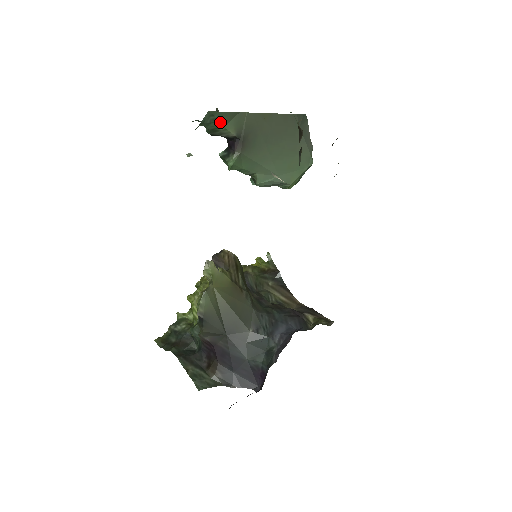
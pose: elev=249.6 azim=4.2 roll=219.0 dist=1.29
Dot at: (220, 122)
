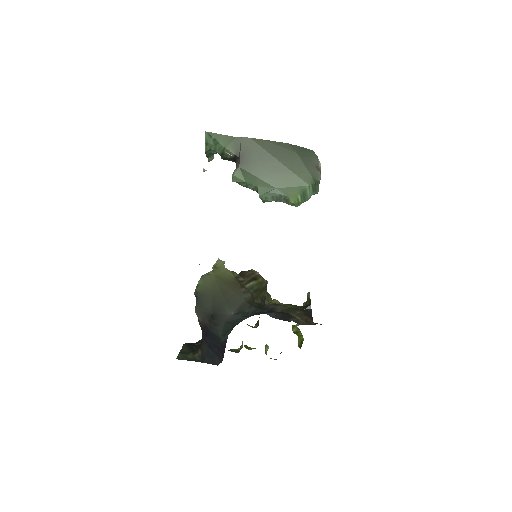
Dot at: (220, 143)
